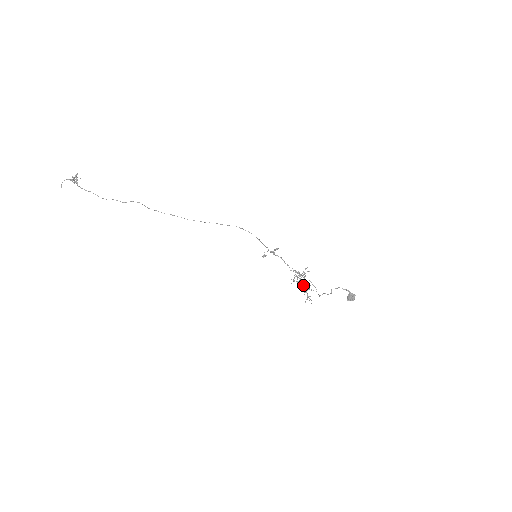
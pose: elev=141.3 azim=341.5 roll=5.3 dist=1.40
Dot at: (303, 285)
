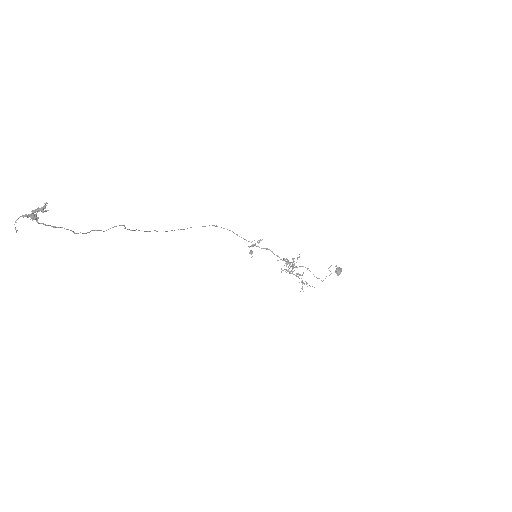
Dot at: occluded
